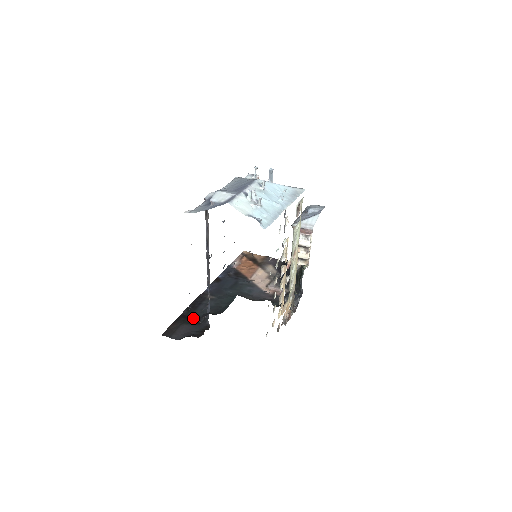
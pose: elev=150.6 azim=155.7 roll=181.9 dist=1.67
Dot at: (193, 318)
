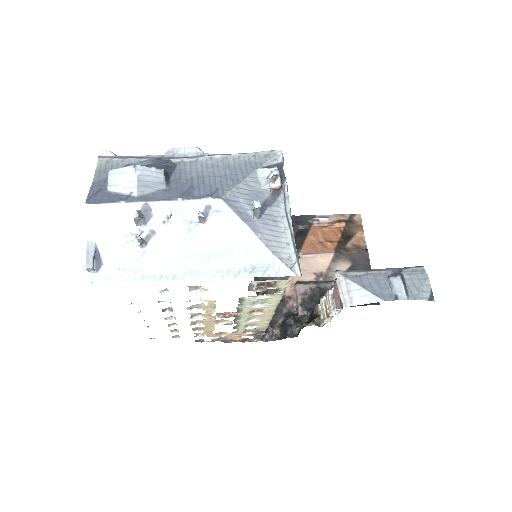
Dot at: occluded
